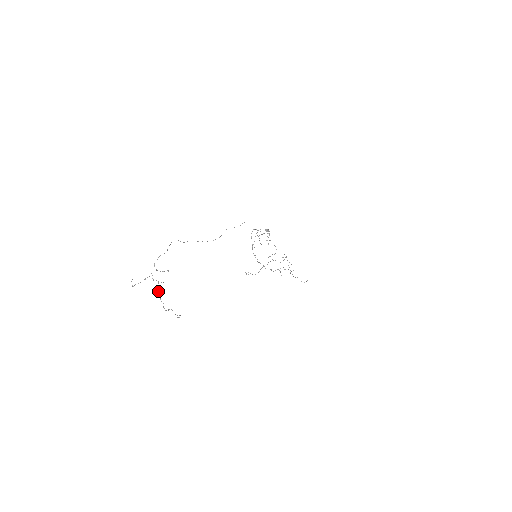
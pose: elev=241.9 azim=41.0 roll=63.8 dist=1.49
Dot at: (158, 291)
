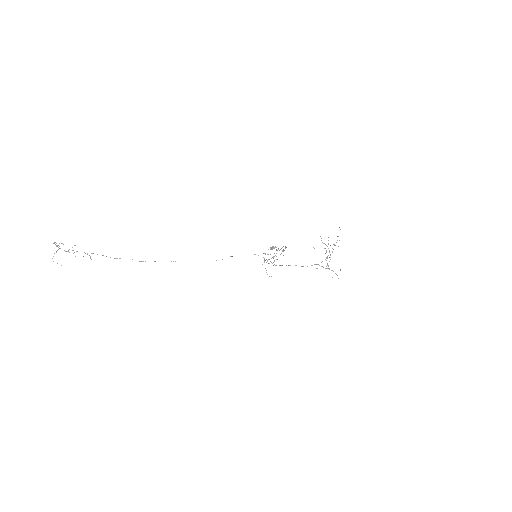
Dot at: (53, 243)
